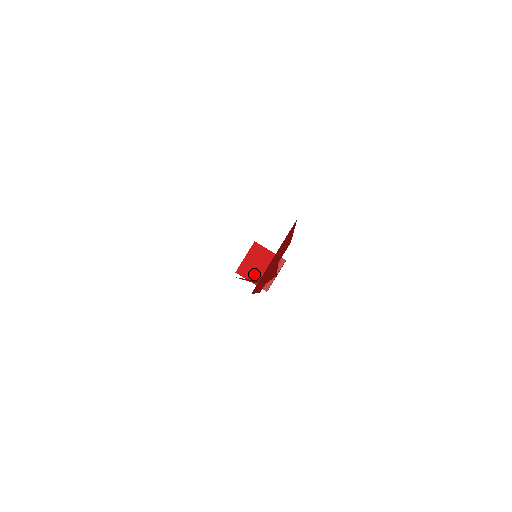
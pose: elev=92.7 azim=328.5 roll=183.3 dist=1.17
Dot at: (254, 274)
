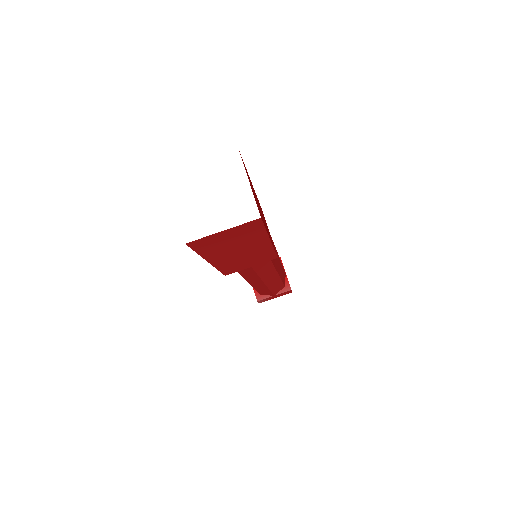
Dot at: occluded
